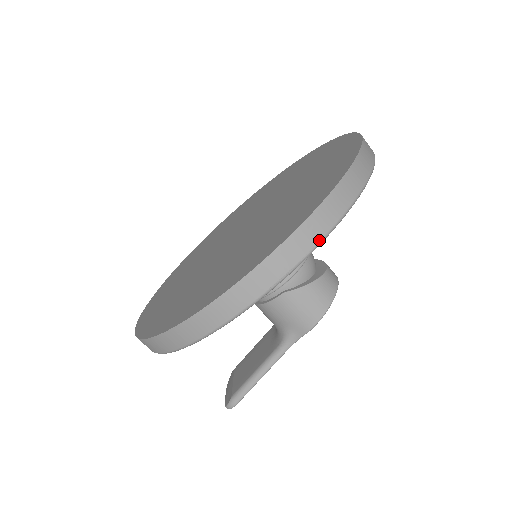
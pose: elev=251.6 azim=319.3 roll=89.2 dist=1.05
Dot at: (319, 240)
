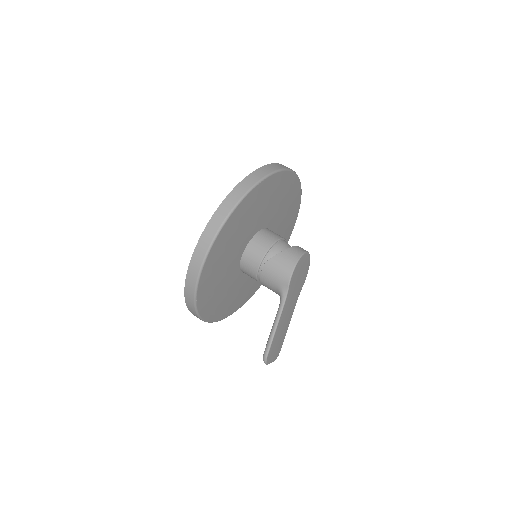
Dot at: (237, 202)
